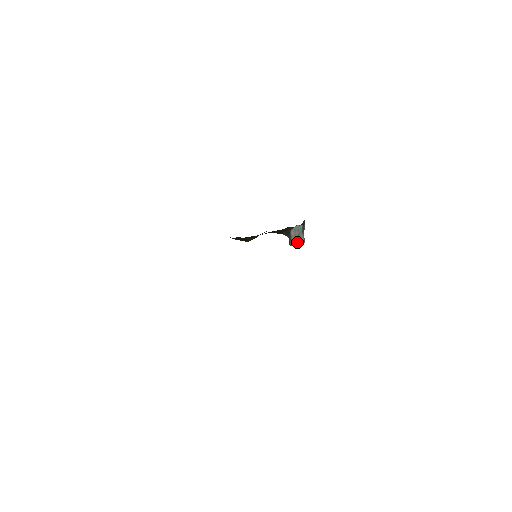
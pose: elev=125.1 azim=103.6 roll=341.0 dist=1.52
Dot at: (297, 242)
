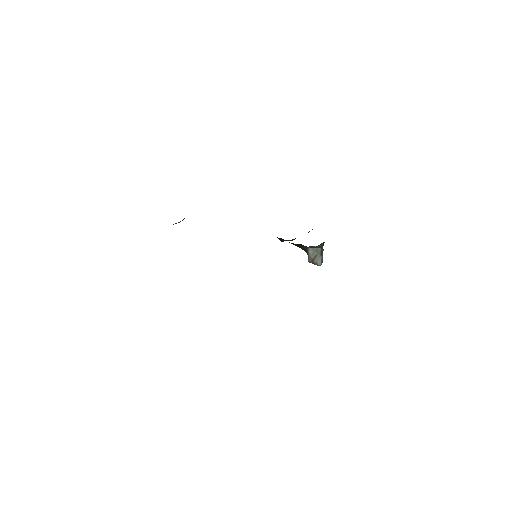
Dot at: (313, 261)
